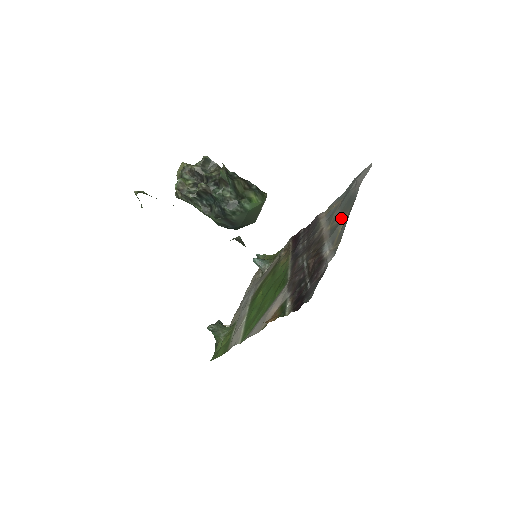
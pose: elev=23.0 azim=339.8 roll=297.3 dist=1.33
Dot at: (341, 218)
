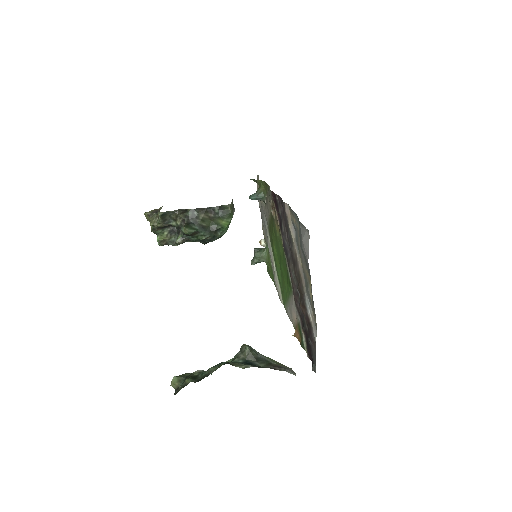
Dot at: (307, 276)
